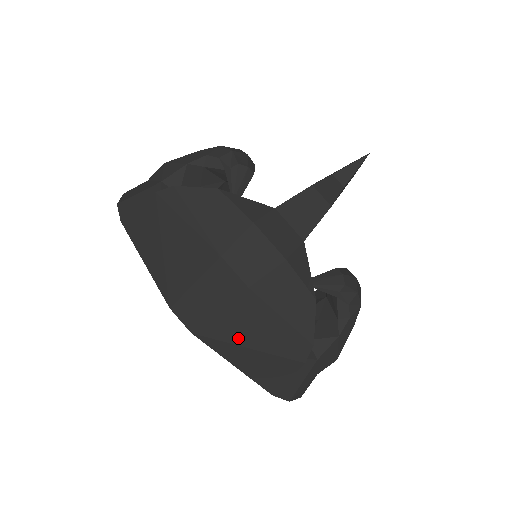
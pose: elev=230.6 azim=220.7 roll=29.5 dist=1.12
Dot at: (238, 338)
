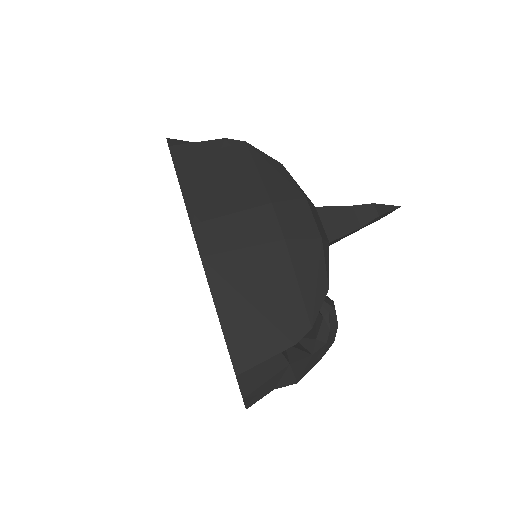
Dot at: (245, 286)
